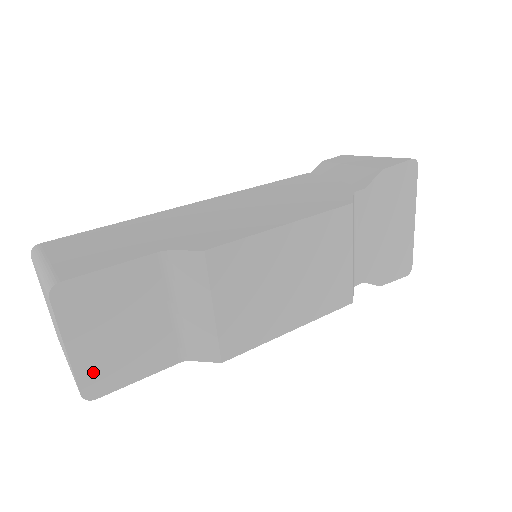
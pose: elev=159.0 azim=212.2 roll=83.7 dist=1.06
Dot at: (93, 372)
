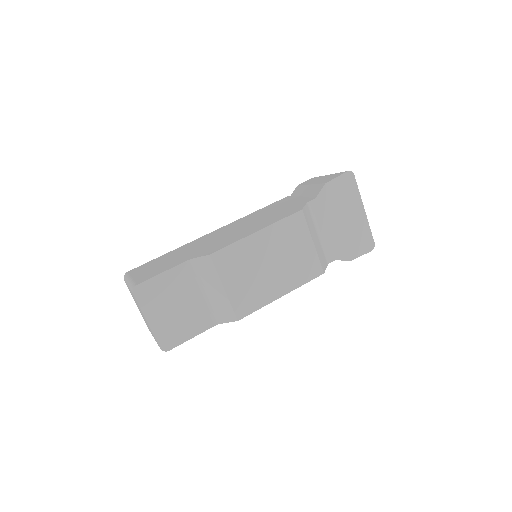
Dot at: (164, 334)
